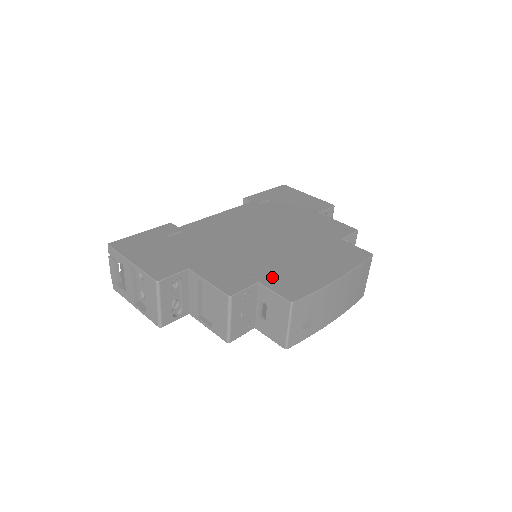
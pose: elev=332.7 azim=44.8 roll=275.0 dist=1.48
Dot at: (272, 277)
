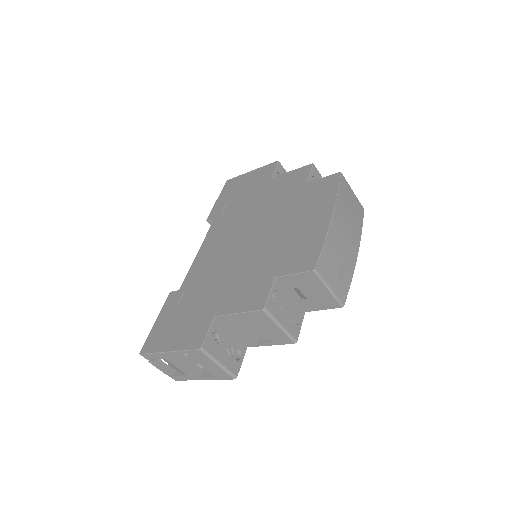
Dot at: (281, 264)
